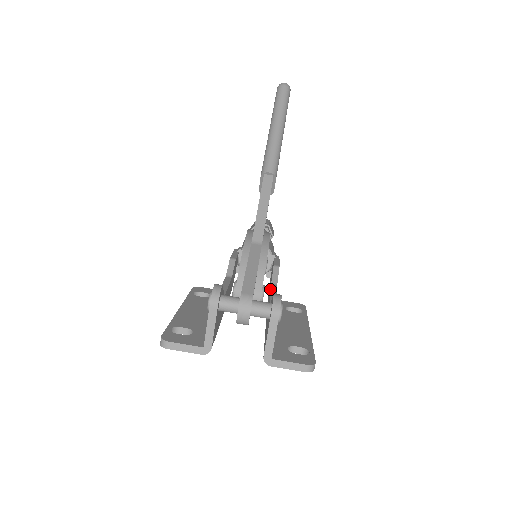
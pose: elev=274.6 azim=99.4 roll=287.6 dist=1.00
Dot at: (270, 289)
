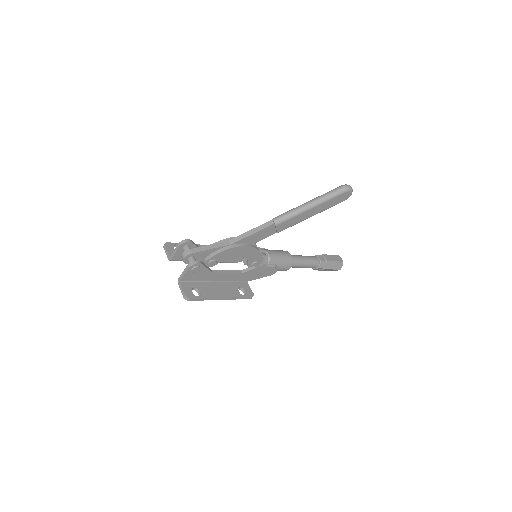
Dot at: (235, 271)
